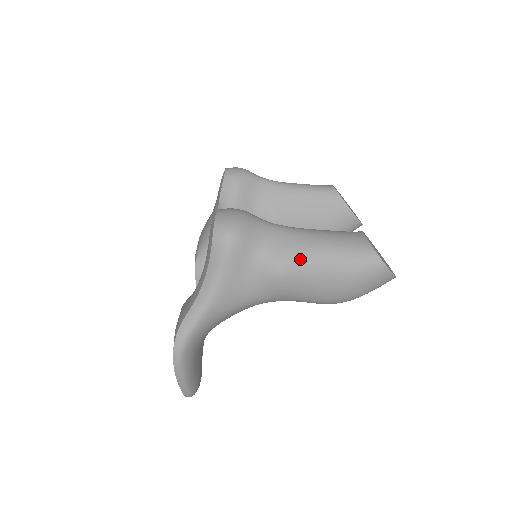
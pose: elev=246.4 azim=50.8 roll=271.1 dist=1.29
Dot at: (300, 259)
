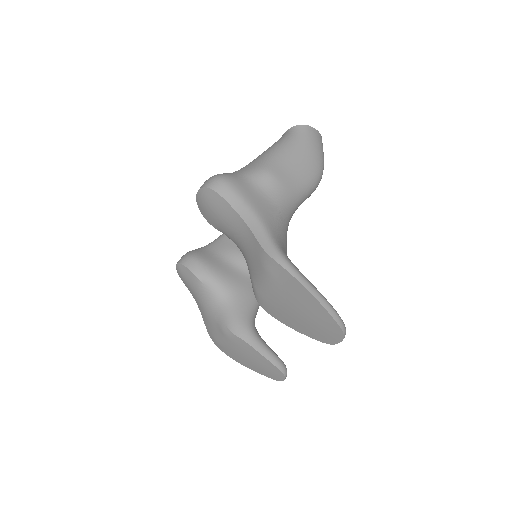
Dot at: (269, 159)
